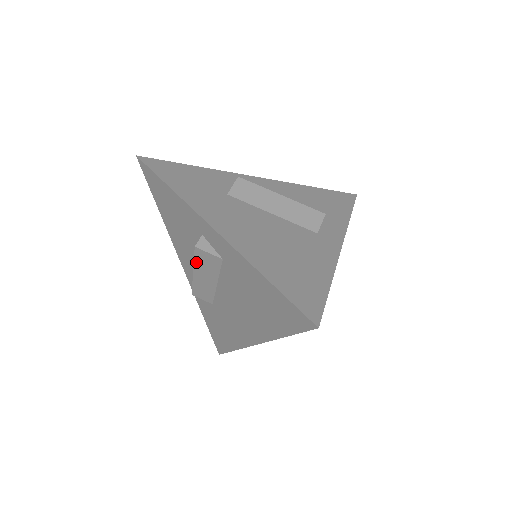
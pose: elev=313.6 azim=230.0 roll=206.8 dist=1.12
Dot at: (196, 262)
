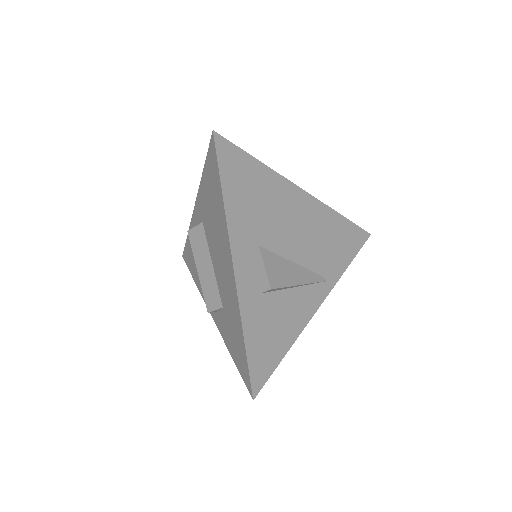
Dot at: (194, 252)
